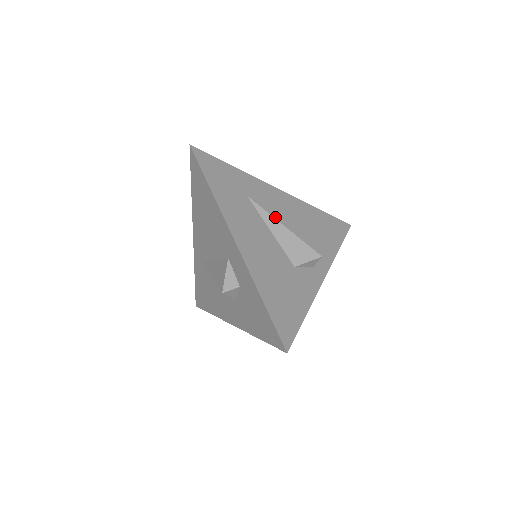
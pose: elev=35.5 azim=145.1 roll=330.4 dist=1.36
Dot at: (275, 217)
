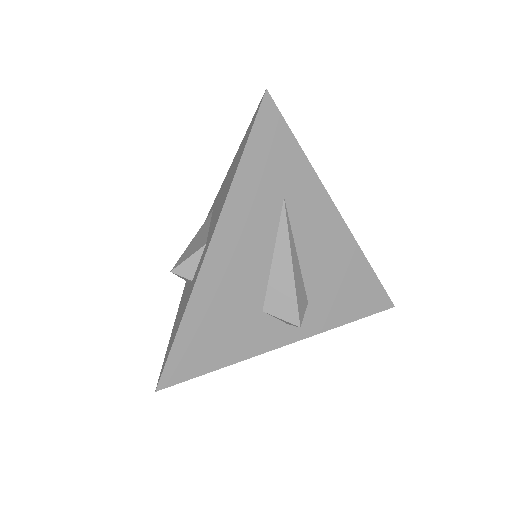
Dot at: (297, 243)
